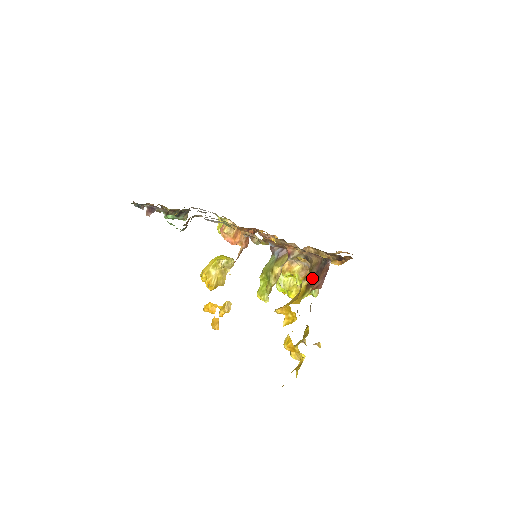
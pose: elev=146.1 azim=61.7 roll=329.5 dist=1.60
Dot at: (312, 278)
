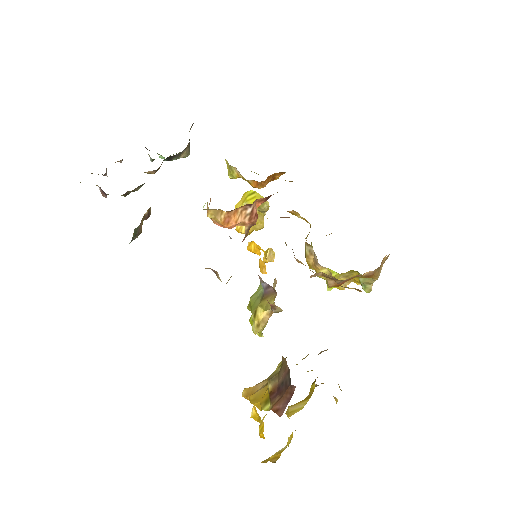
Dot at: (276, 387)
